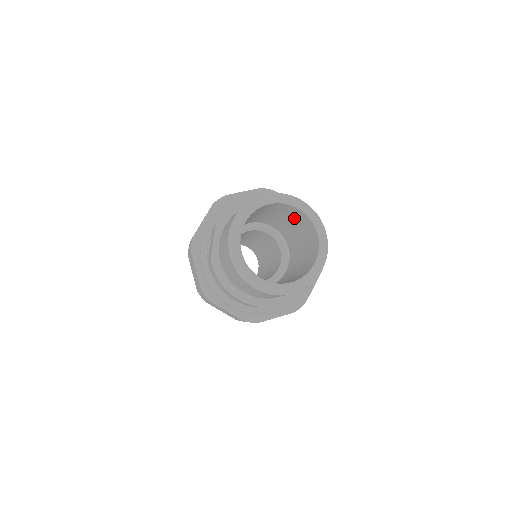
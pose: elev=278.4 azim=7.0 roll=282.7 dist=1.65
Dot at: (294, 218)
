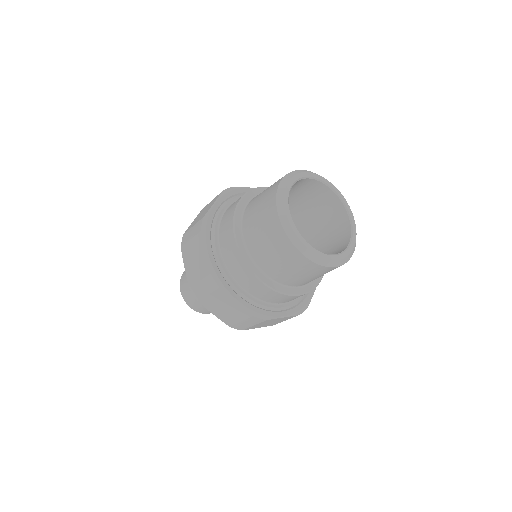
Dot at: (294, 193)
